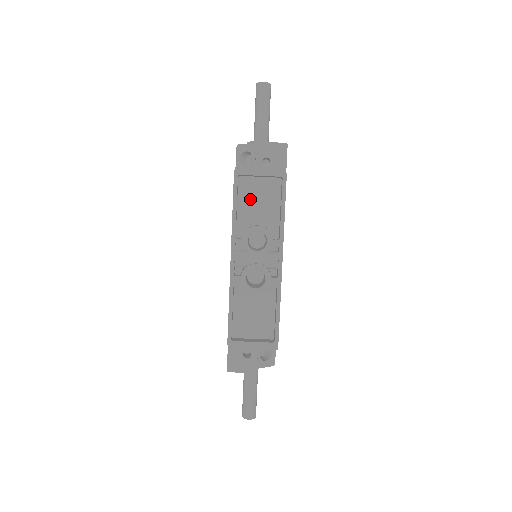
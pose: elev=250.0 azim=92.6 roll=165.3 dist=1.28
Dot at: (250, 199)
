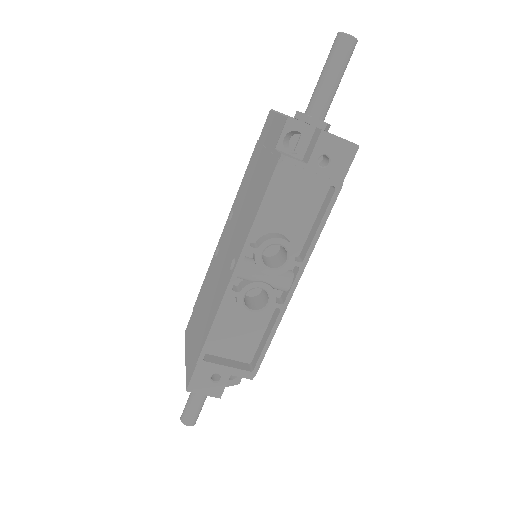
Dot at: (282, 198)
